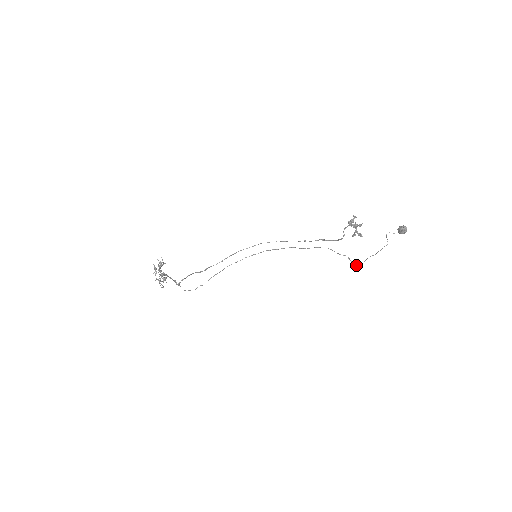
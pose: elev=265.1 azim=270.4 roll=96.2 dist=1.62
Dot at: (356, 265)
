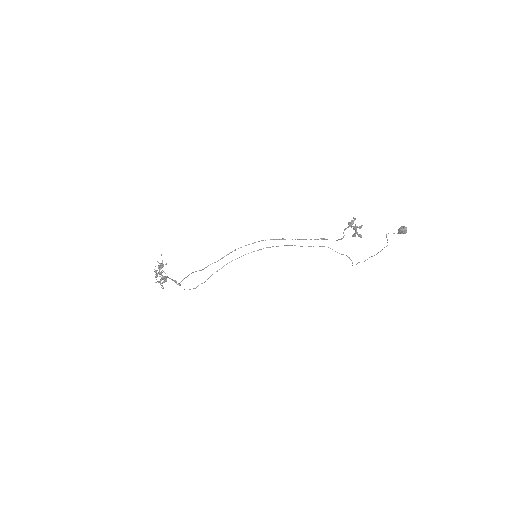
Dot at: occluded
